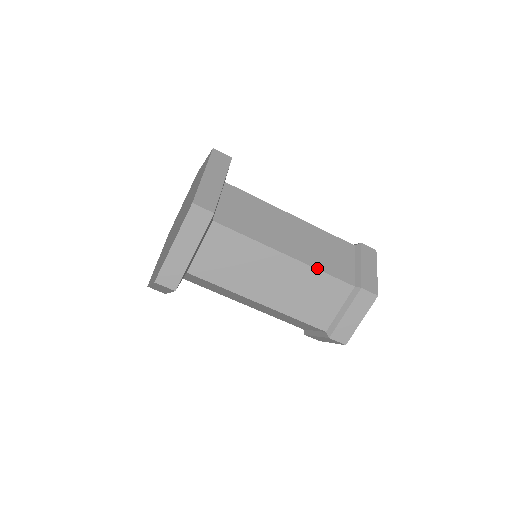
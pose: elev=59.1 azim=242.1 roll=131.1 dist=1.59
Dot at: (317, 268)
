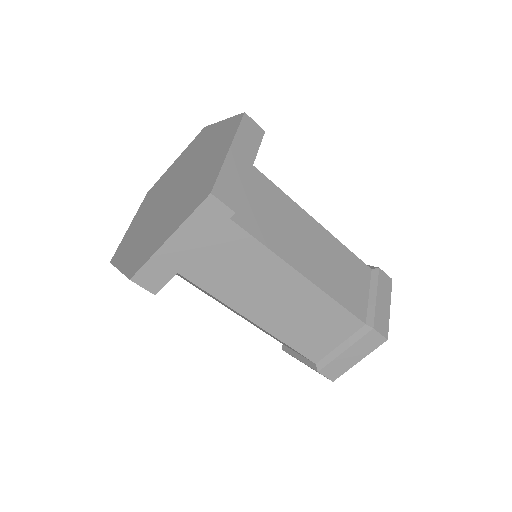
Dot at: (340, 242)
